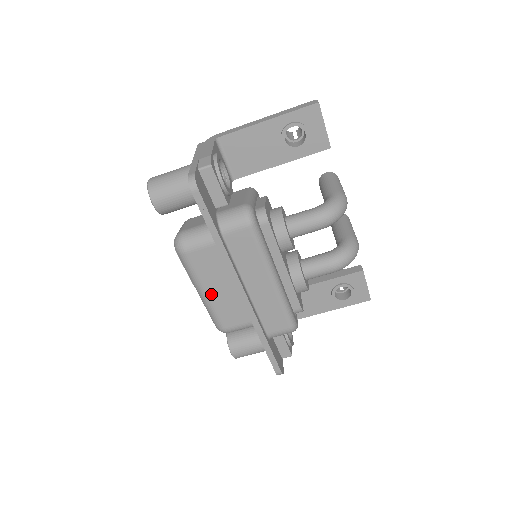
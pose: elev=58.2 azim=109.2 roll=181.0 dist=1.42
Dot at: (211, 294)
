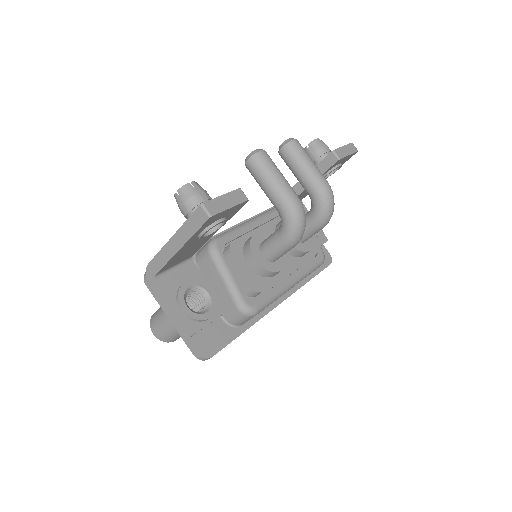
Dot at: occluded
